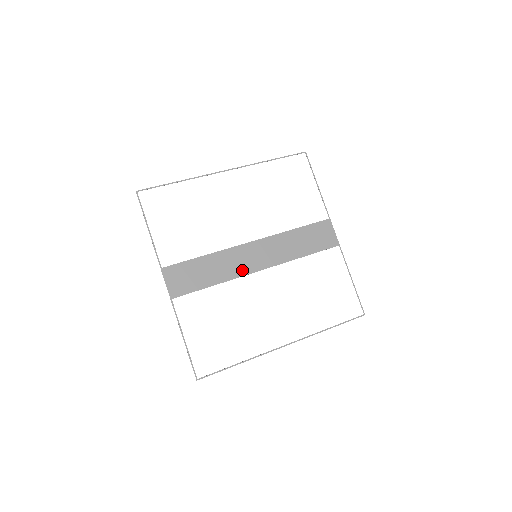
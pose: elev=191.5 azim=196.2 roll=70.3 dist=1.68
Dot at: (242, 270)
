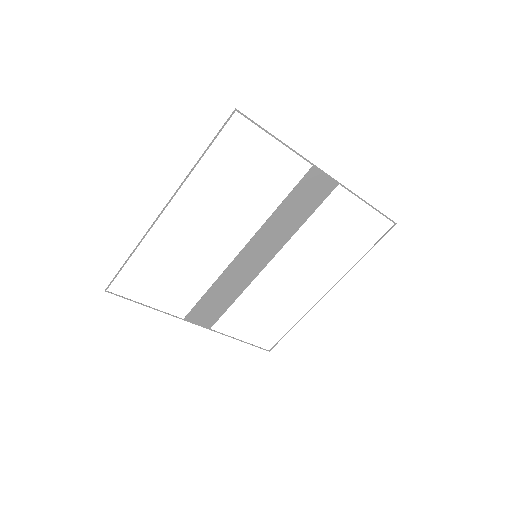
Dot at: (251, 274)
